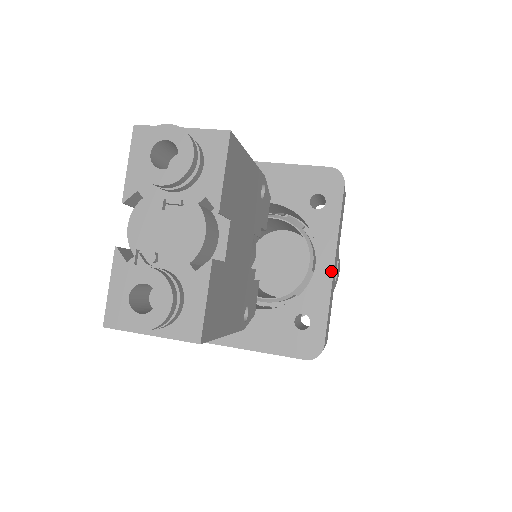
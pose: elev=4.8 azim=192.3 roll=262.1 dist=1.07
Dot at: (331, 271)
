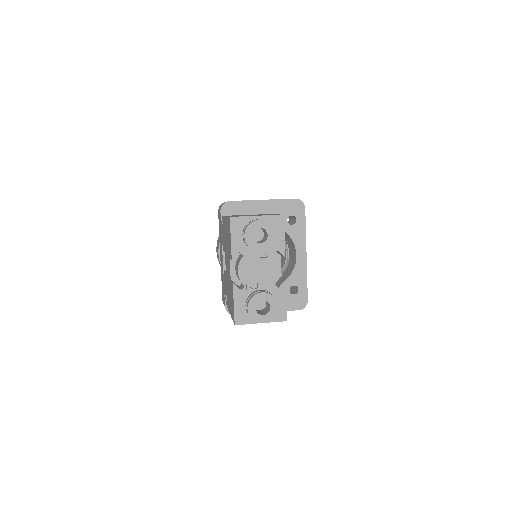
Dot at: (305, 259)
